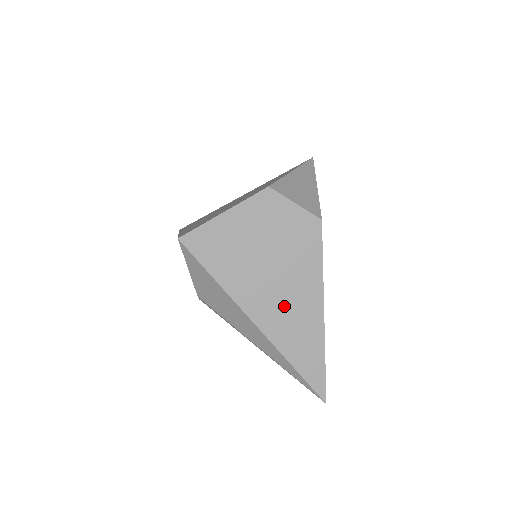
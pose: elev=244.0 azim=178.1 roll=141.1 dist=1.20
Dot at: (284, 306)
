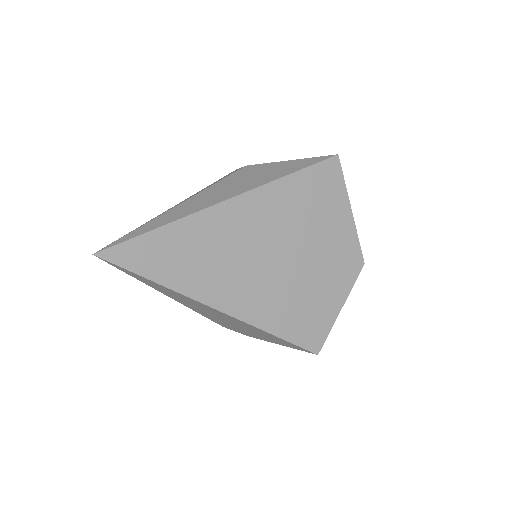
Dot at: occluded
